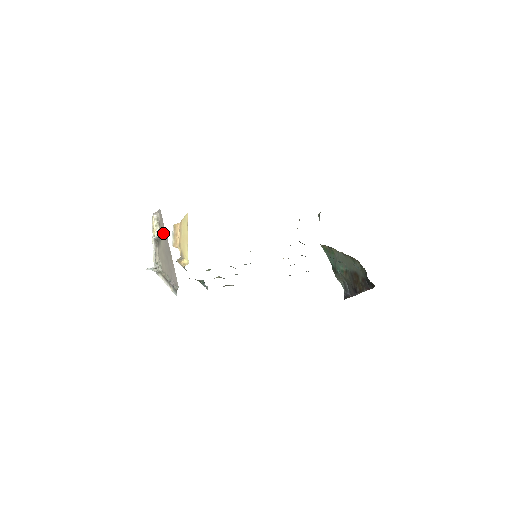
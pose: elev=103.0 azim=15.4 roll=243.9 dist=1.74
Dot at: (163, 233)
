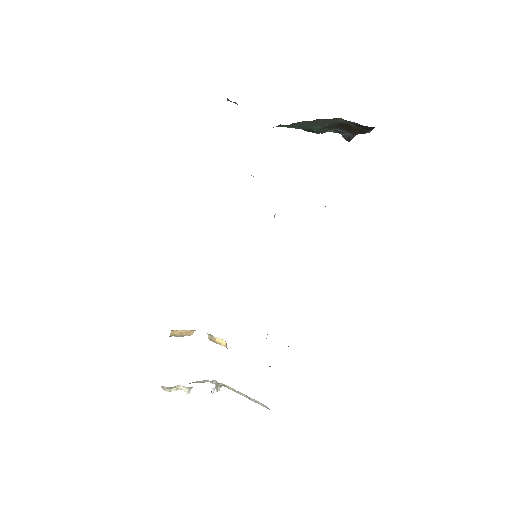
Dot at: occluded
